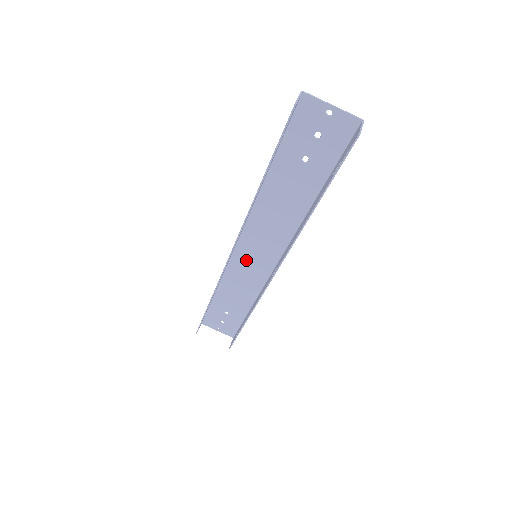
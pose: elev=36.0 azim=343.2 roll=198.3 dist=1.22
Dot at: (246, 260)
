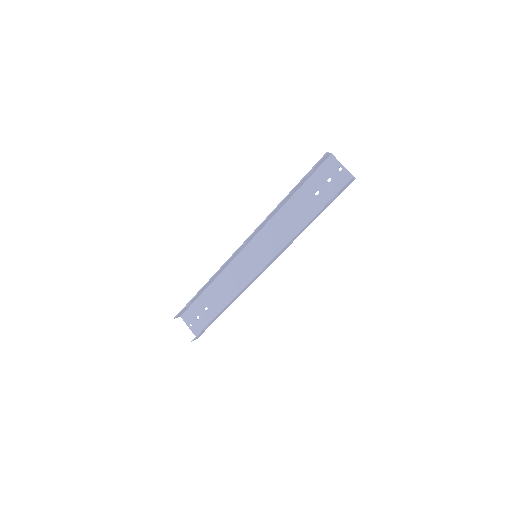
Dot at: (247, 260)
